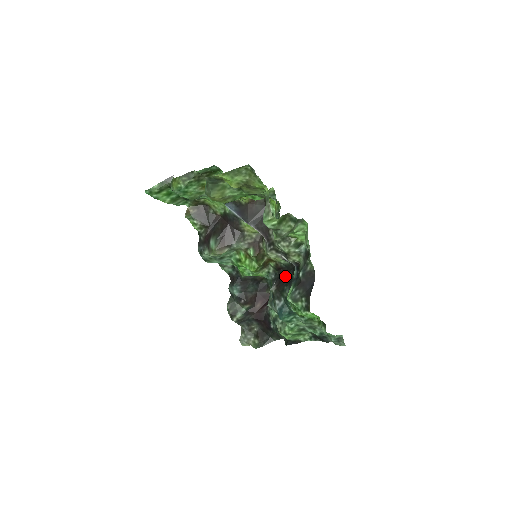
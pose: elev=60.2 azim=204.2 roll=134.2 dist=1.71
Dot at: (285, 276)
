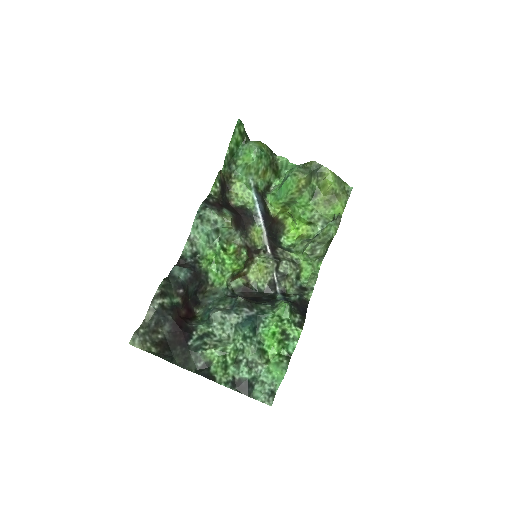
Dot at: (253, 298)
